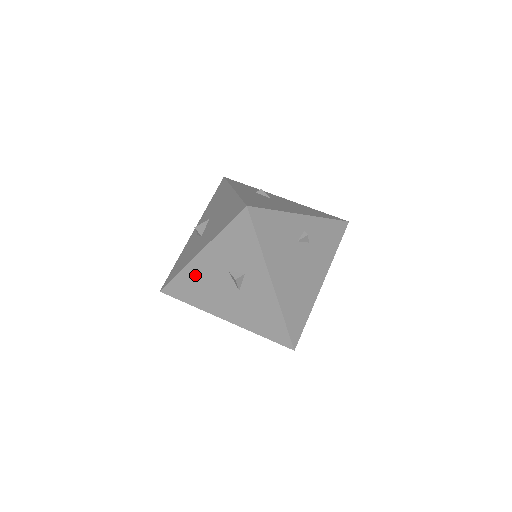
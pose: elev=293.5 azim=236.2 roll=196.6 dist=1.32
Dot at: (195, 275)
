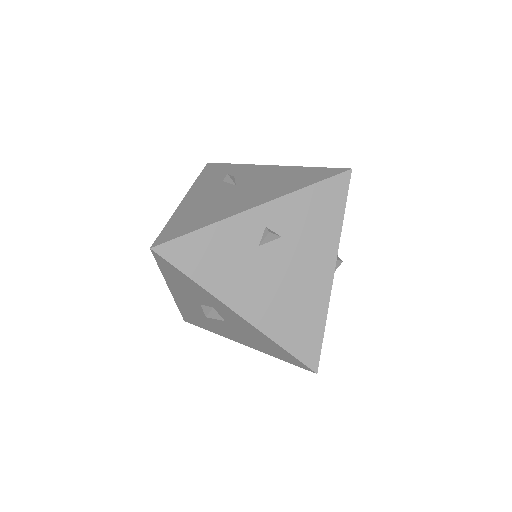
Dot at: (187, 309)
